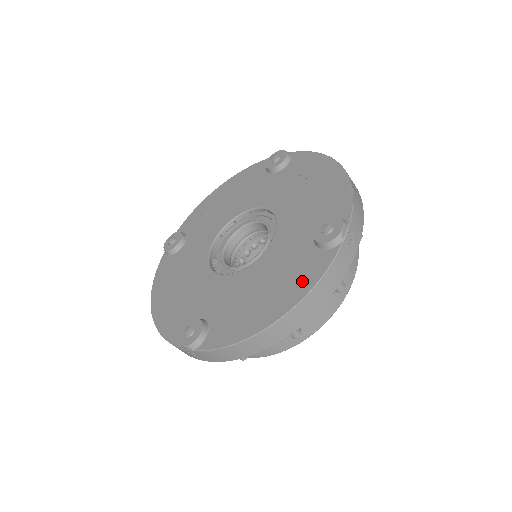
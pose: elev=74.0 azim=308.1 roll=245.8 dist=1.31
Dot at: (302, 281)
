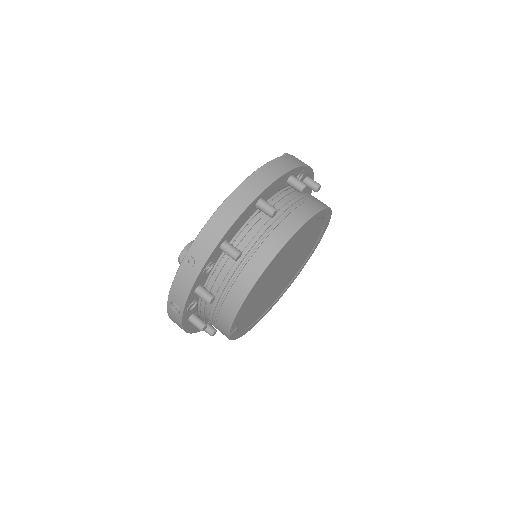
Dot at: occluded
